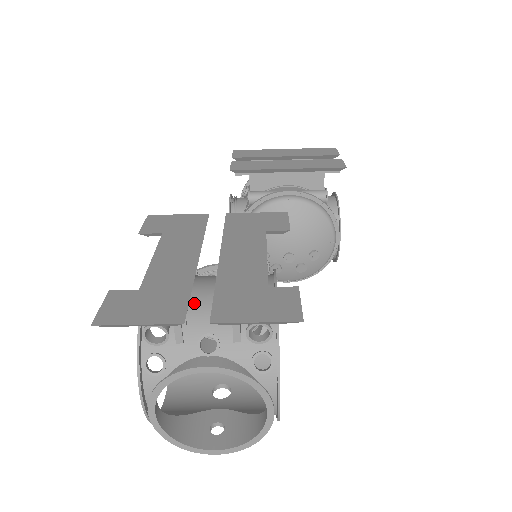
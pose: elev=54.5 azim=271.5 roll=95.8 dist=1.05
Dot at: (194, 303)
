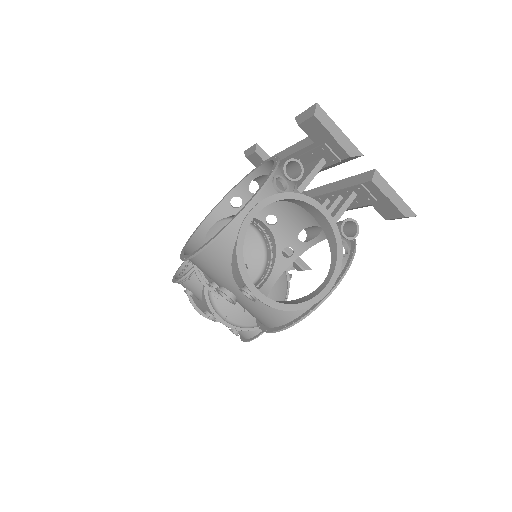
Dot at: occluded
